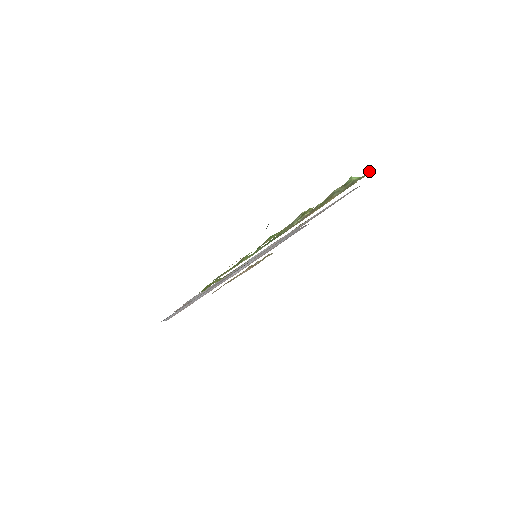
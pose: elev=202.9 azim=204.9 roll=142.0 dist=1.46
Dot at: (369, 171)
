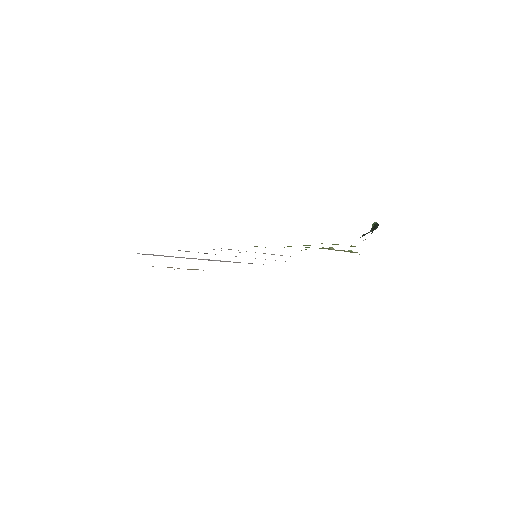
Dot at: (359, 254)
